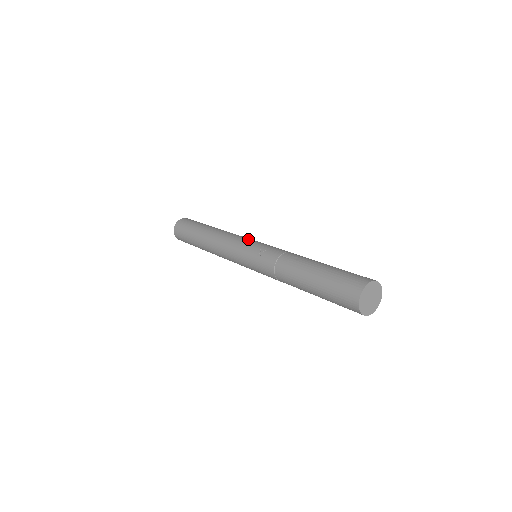
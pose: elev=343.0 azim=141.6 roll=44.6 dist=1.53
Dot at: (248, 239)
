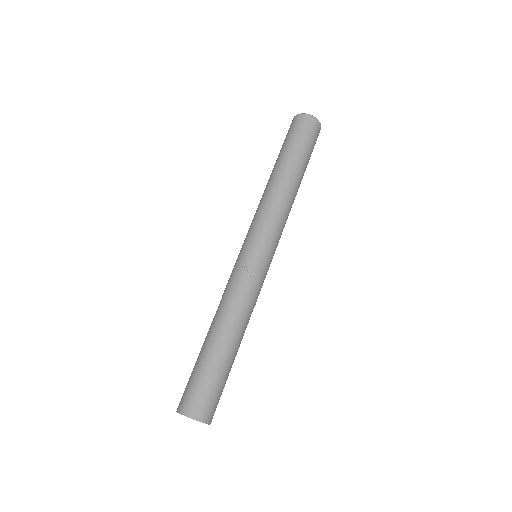
Dot at: (273, 242)
